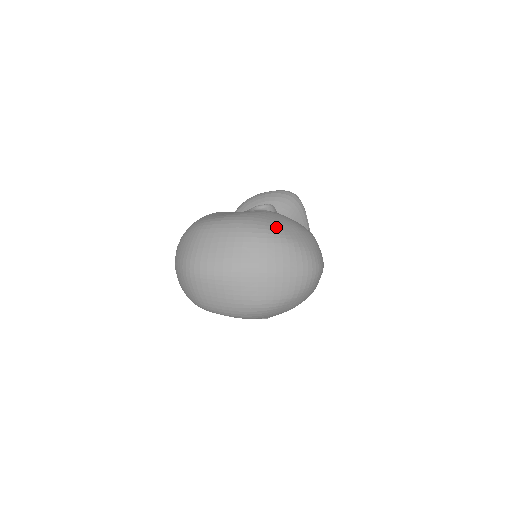
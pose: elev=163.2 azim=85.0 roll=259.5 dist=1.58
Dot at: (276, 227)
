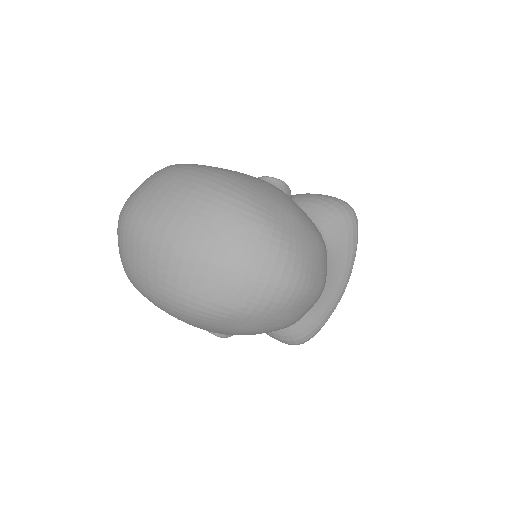
Dot at: (259, 199)
